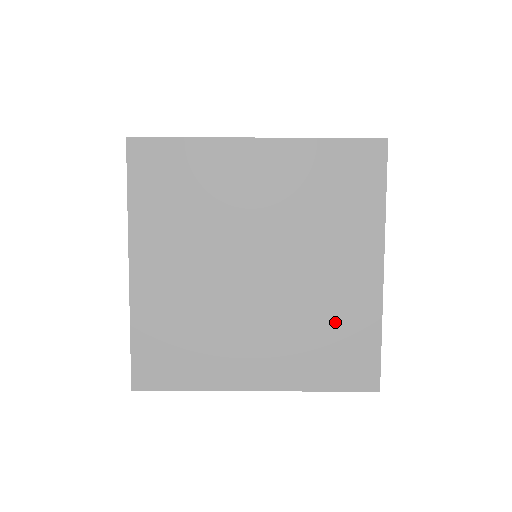
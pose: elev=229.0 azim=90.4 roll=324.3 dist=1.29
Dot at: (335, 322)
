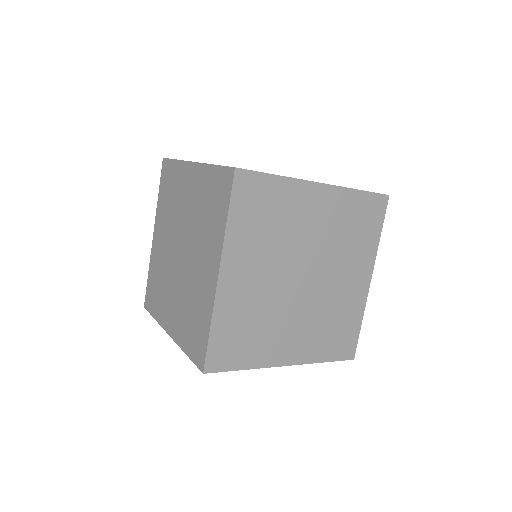
Dot at: (340, 315)
